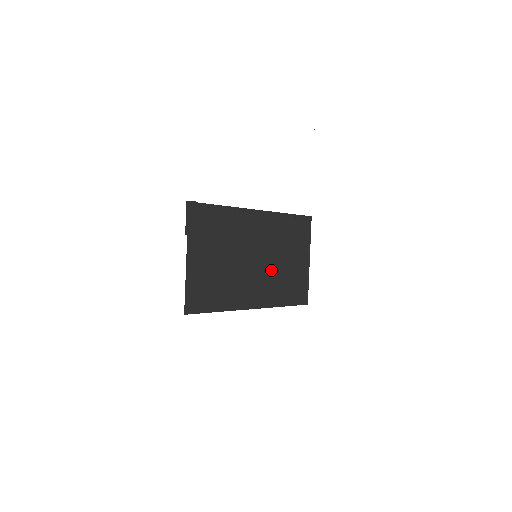
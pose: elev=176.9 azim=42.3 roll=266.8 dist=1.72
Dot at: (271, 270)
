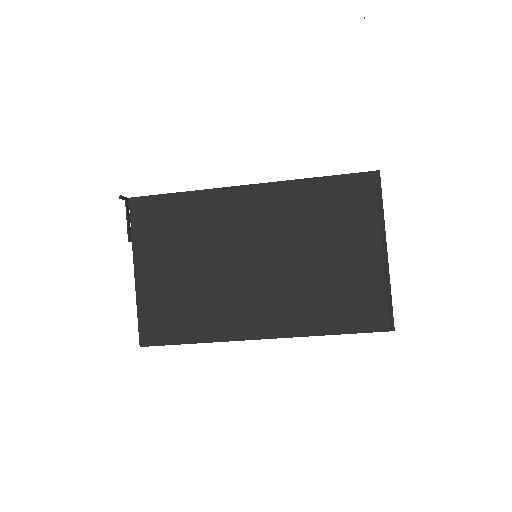
Dot at: (292, 275)
